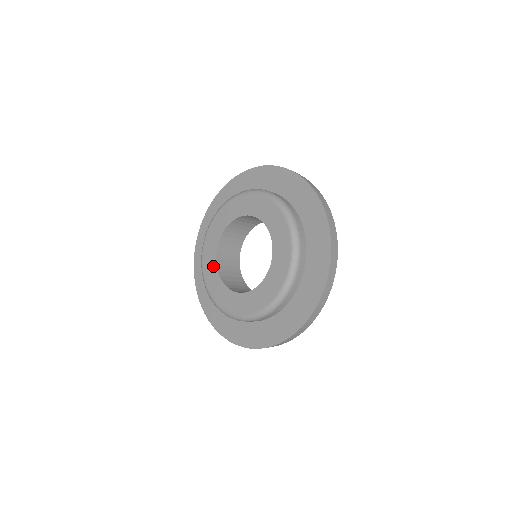
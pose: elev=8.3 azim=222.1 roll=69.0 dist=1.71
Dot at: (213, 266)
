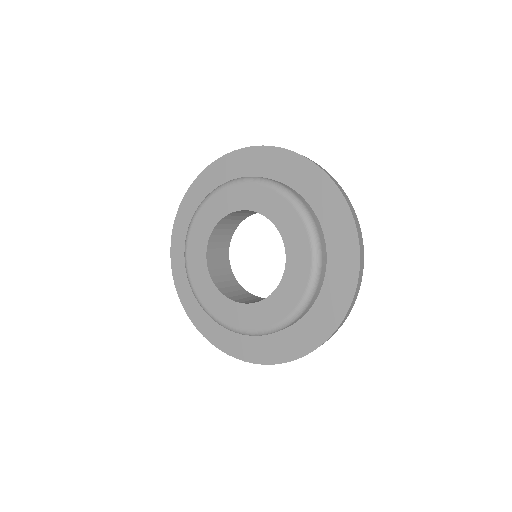
Dot at: (206, 233)
